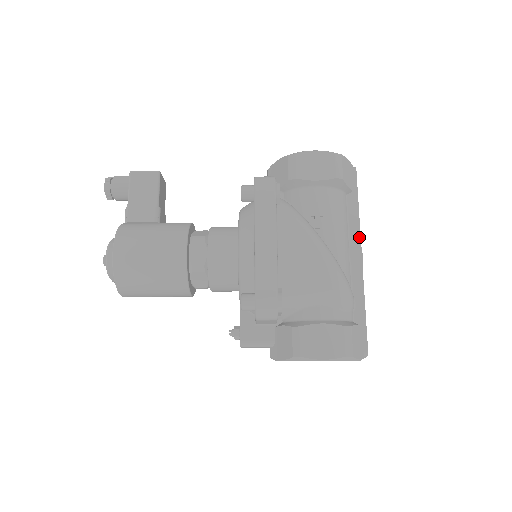
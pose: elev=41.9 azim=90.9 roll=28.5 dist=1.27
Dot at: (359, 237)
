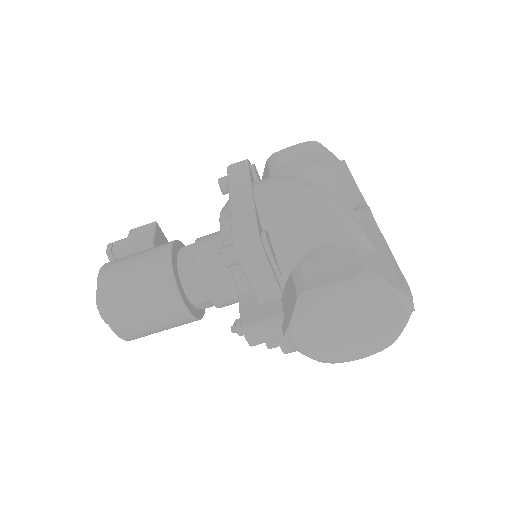
Dot at: (362, 199)
